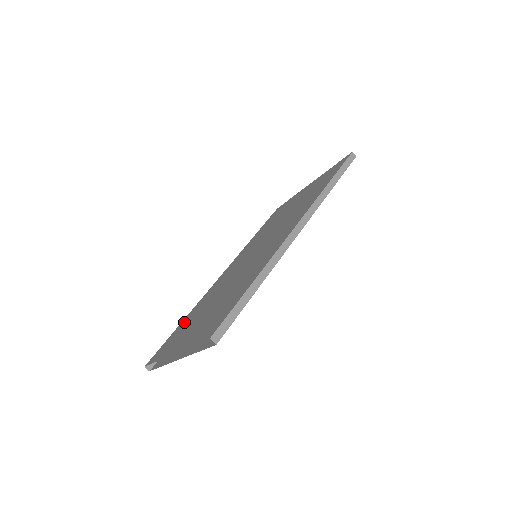
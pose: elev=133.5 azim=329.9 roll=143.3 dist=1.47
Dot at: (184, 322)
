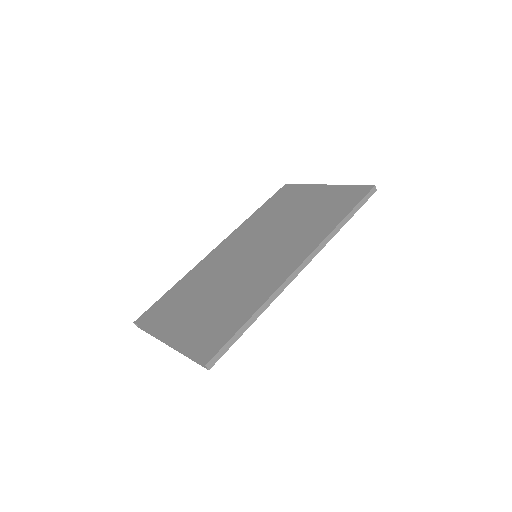
Dot at: (176, 291)
